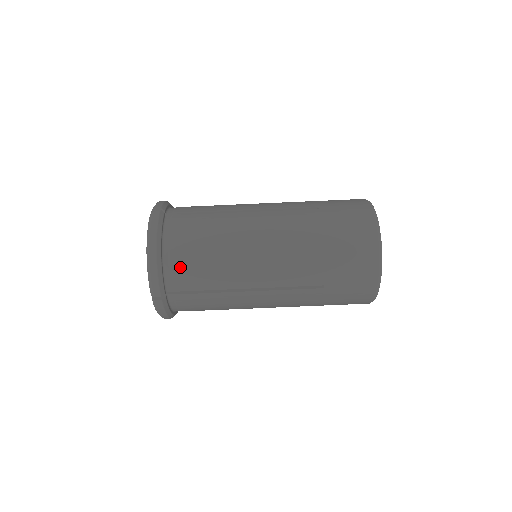
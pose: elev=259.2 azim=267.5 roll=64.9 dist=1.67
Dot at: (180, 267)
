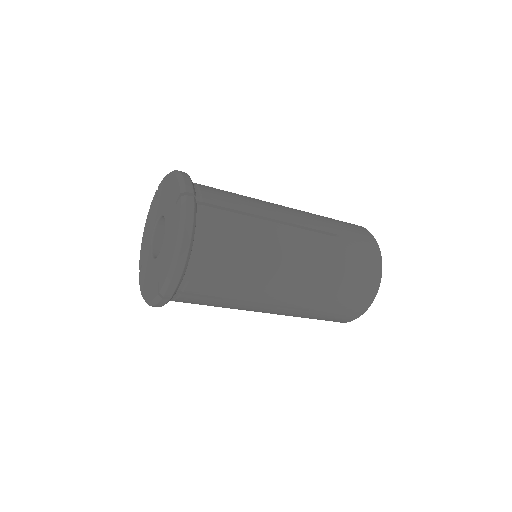
Dot at: occluded
